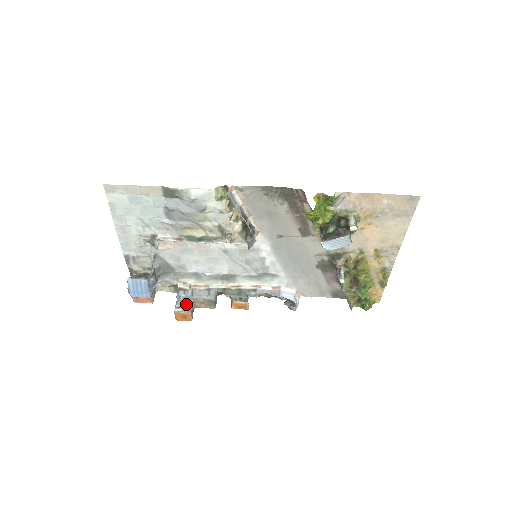
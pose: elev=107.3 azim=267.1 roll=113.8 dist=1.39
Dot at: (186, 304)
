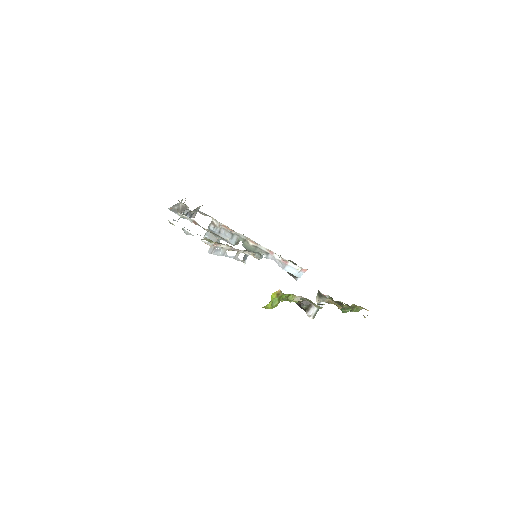
Dot at: (212, 238)
